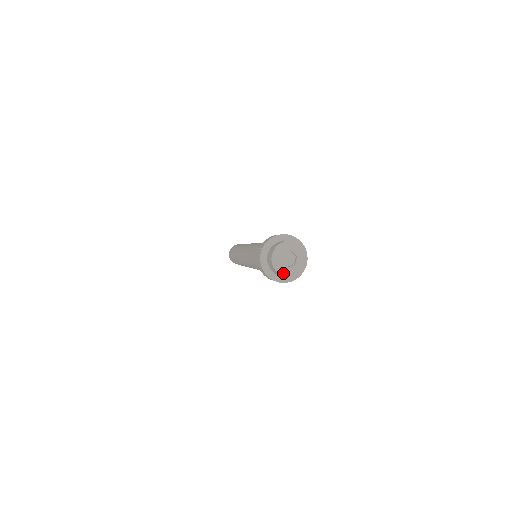
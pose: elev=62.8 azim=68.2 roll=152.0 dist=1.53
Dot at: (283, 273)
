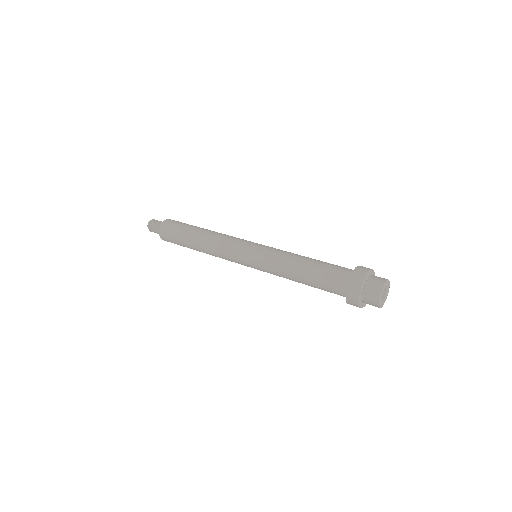
Dot at: (381, 306)
